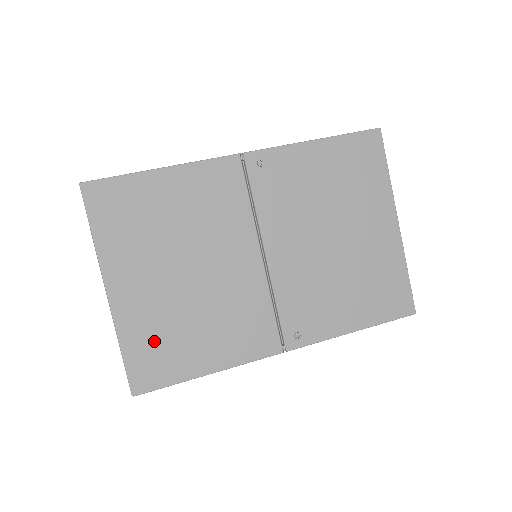
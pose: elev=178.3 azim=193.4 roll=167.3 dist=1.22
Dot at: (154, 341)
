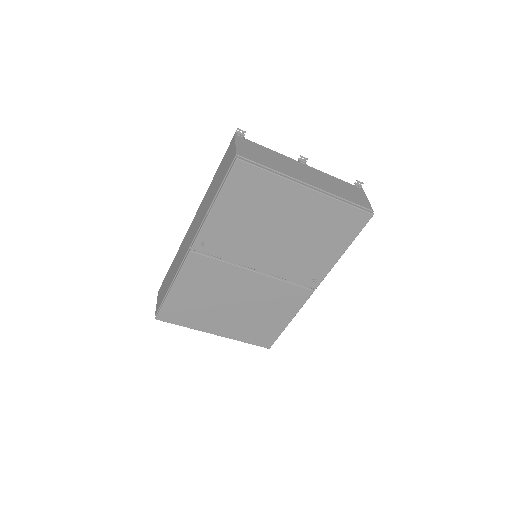
Dot at: (253, 332)
